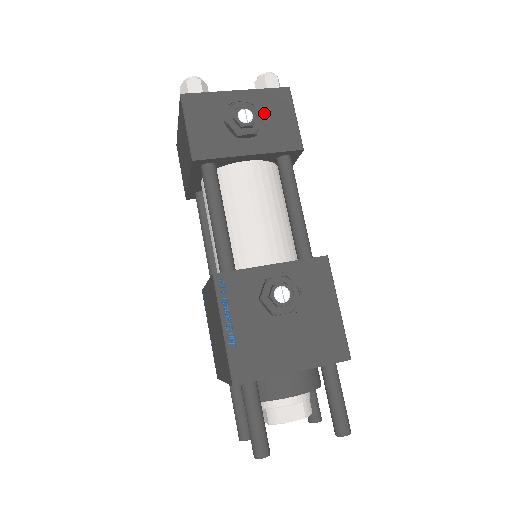
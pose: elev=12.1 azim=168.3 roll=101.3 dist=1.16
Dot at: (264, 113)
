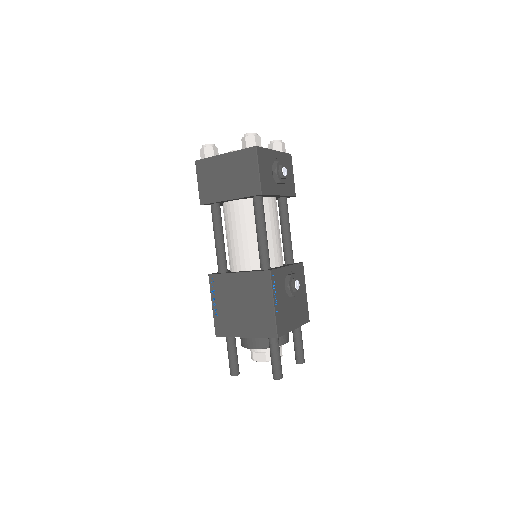
Dot at: occluded
